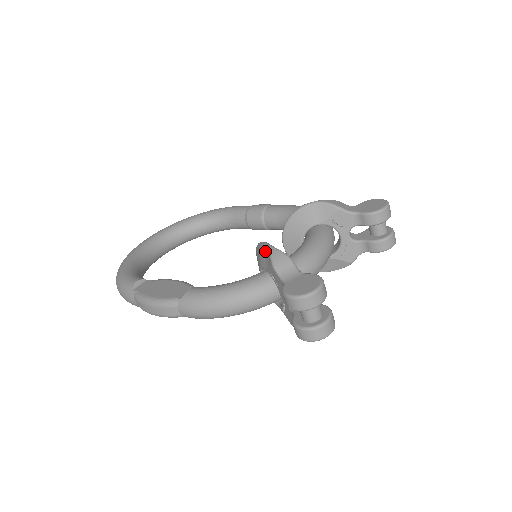
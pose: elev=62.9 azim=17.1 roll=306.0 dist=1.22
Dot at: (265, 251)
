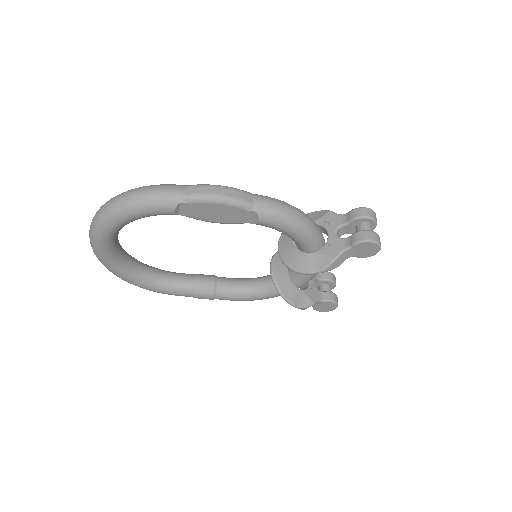
Dot at: (312, 214)
